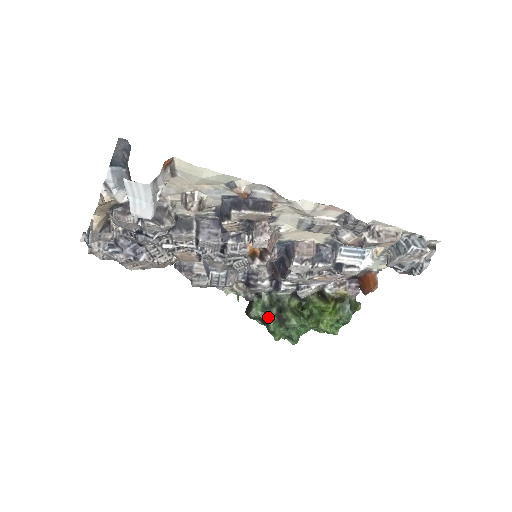
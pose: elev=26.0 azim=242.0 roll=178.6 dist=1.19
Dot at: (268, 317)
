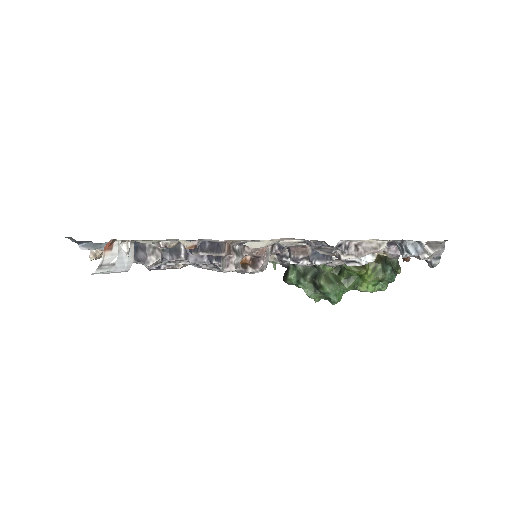
Dot at: (303, 284)
